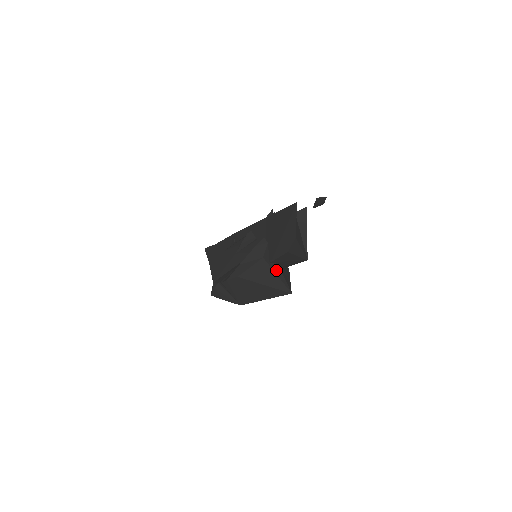
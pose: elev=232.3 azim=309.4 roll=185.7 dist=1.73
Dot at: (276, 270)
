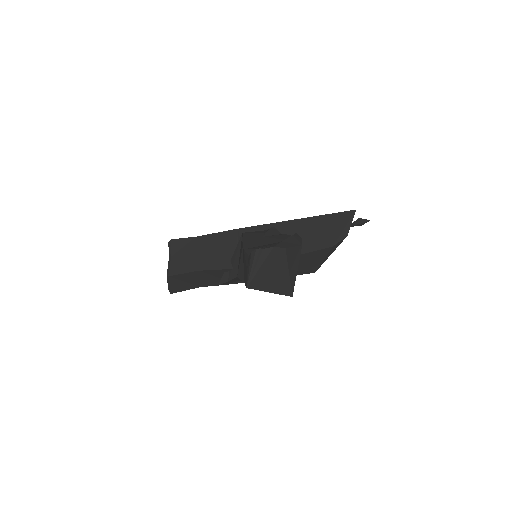
Dot at: occluded
